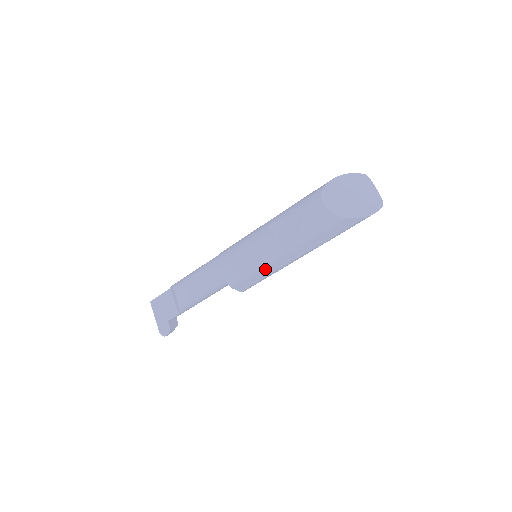
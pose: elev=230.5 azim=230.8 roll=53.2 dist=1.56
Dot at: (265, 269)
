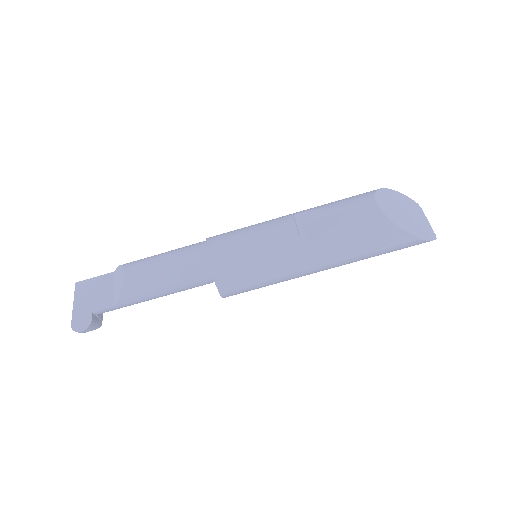
Dot at: (270, 267)
